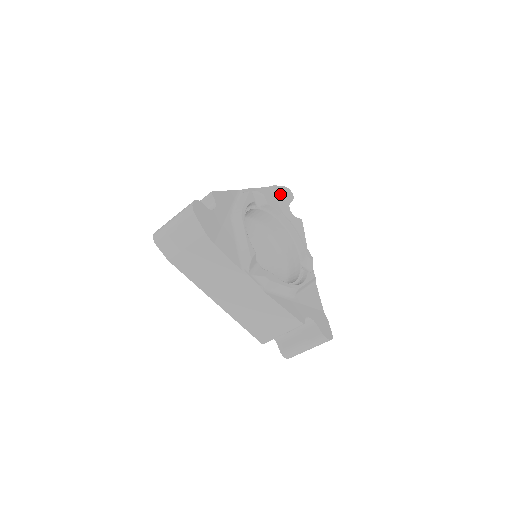
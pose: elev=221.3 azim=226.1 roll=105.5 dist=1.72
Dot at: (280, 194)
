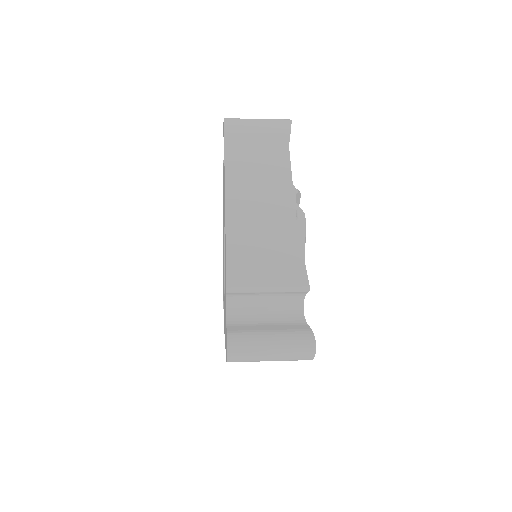
Dot at: occluded
